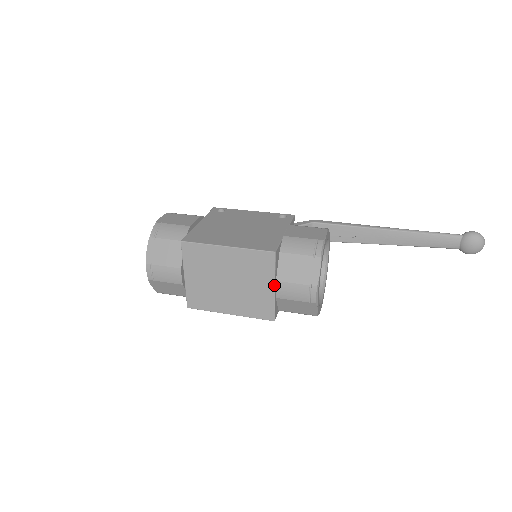
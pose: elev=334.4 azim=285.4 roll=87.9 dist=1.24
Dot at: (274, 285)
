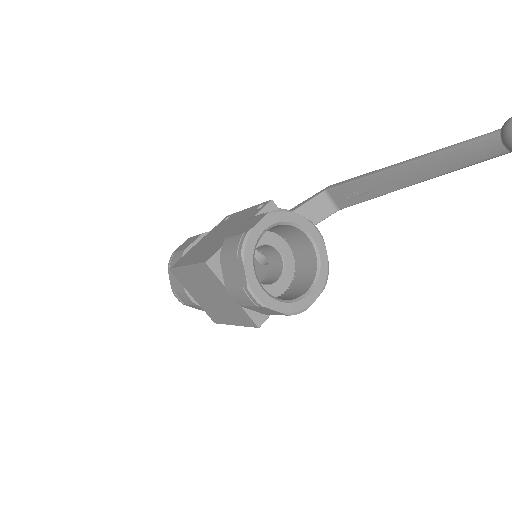
Dot at: occluded
